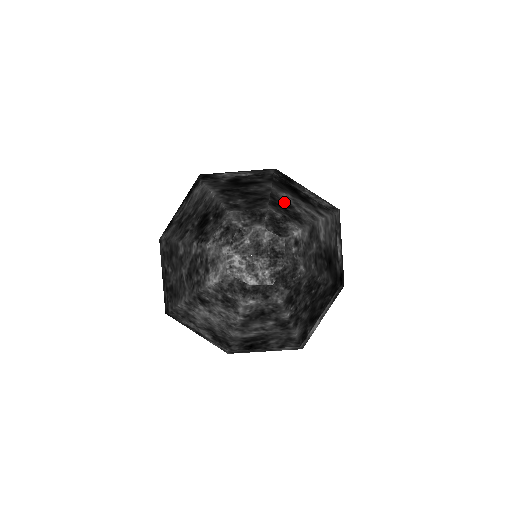
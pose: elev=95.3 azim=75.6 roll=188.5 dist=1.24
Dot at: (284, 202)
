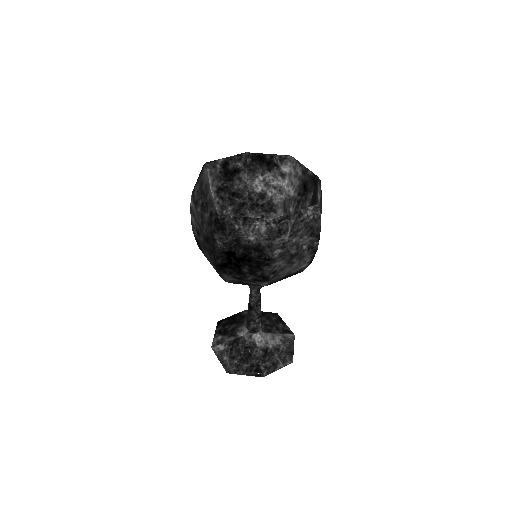
Dot at: (258, 195)
